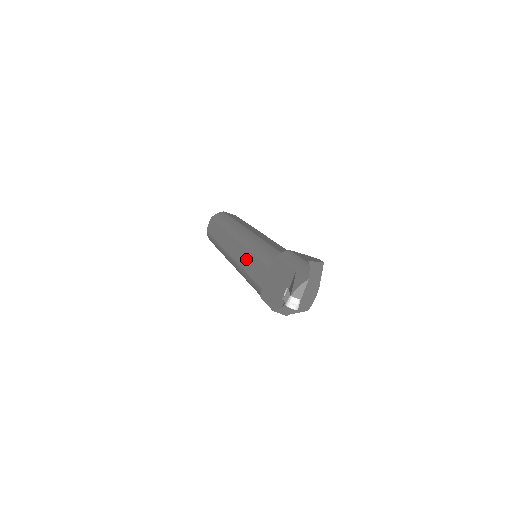
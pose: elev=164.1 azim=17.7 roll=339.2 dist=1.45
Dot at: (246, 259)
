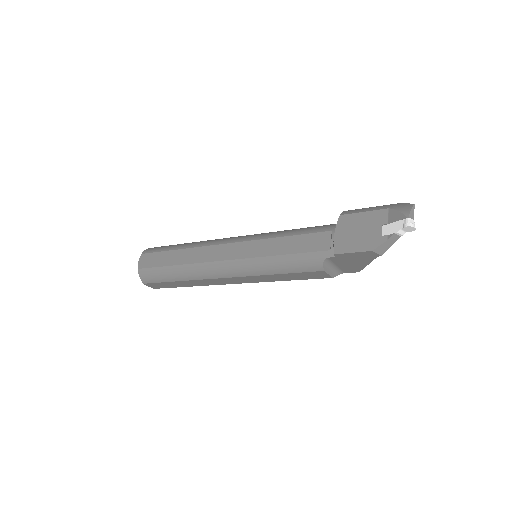
Dot at: (271, 246)
